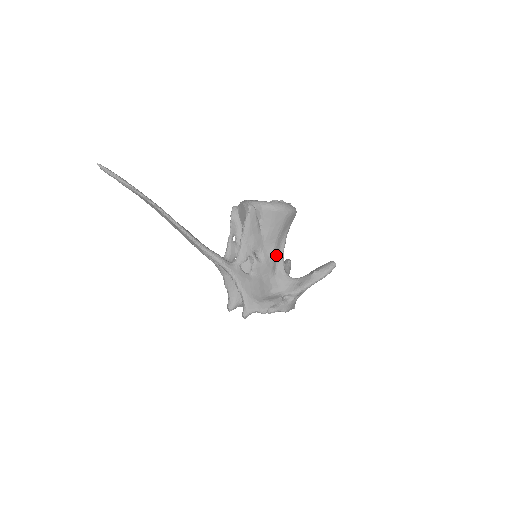
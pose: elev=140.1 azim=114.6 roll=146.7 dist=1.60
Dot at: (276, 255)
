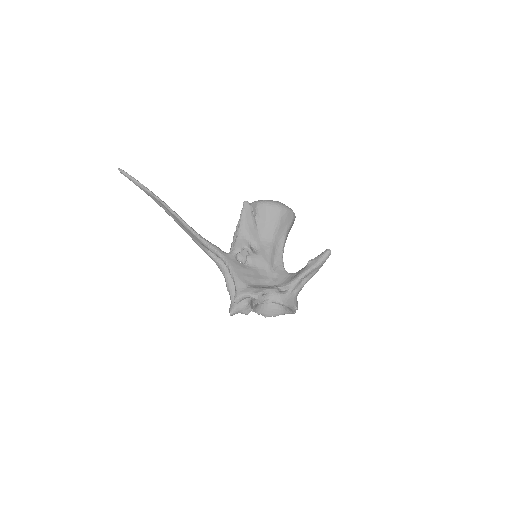
Dot at: (274, 252)
